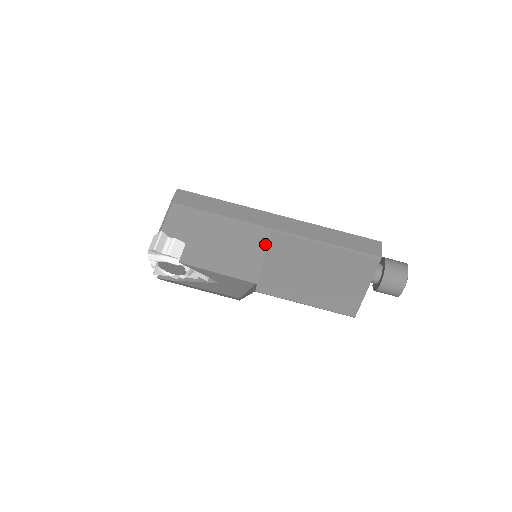
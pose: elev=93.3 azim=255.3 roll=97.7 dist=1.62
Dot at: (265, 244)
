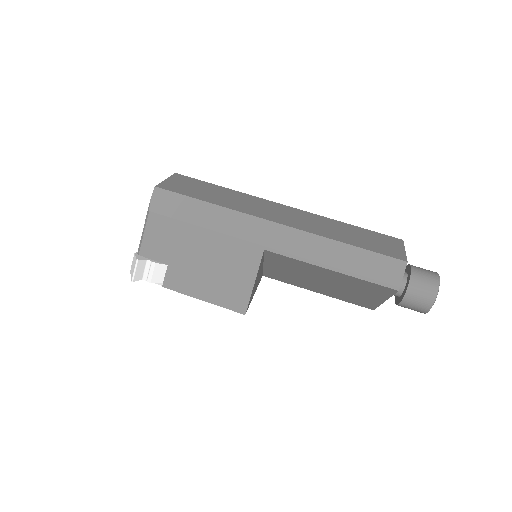
Dot at: (256, 267)
